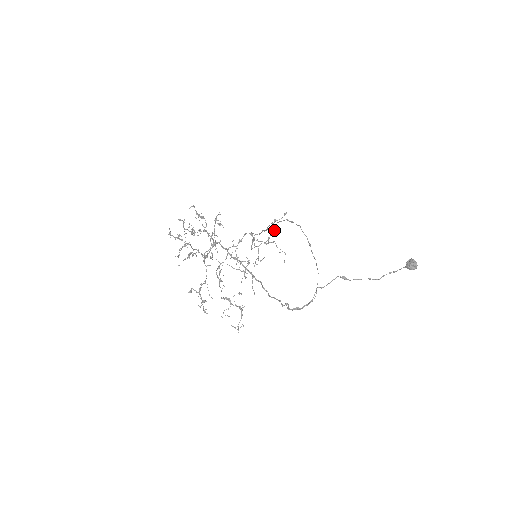
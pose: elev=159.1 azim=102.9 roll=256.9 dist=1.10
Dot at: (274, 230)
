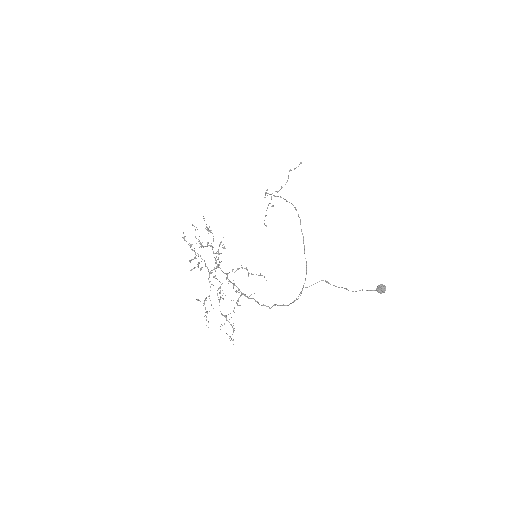
Dot at: (287, 181)
